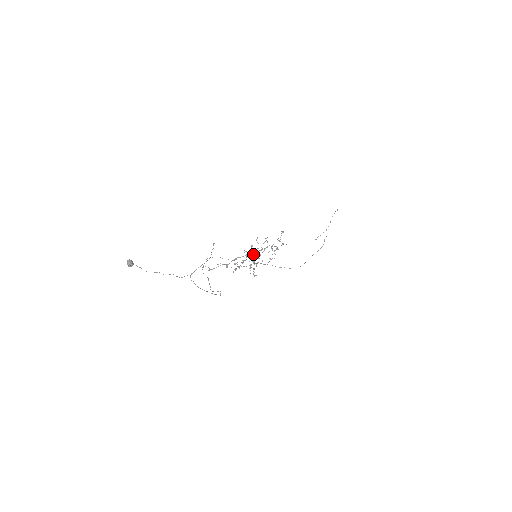
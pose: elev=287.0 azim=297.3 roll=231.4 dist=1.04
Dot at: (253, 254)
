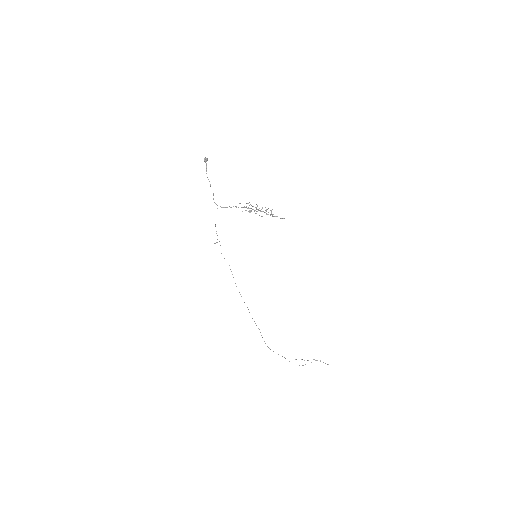
Dot at: (259, 210)
